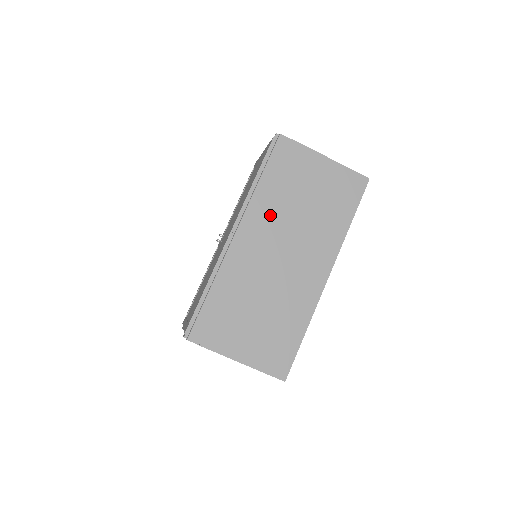
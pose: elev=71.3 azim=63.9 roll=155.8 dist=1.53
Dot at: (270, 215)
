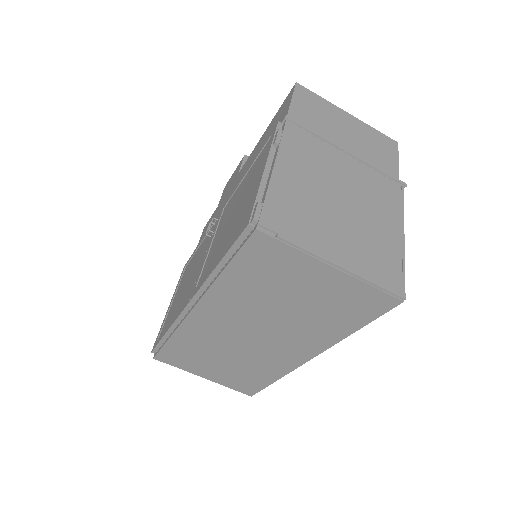
Dot at: (237, 305)
